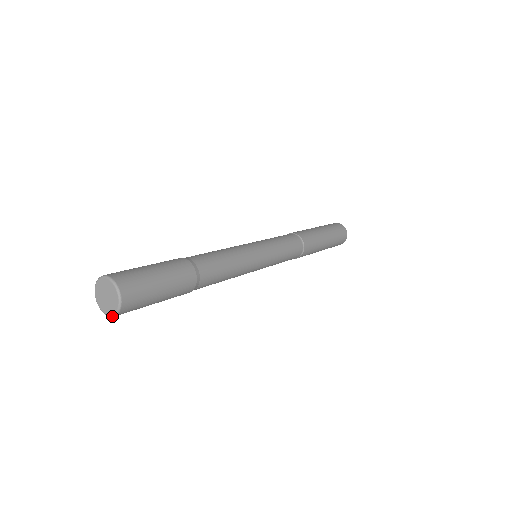
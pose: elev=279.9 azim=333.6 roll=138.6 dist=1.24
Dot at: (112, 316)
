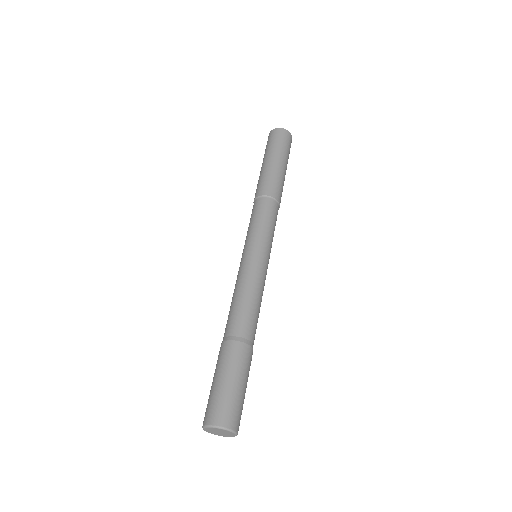
Dot at: occluded
